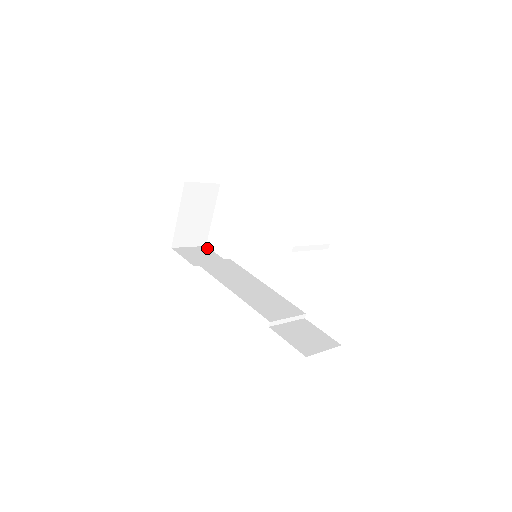
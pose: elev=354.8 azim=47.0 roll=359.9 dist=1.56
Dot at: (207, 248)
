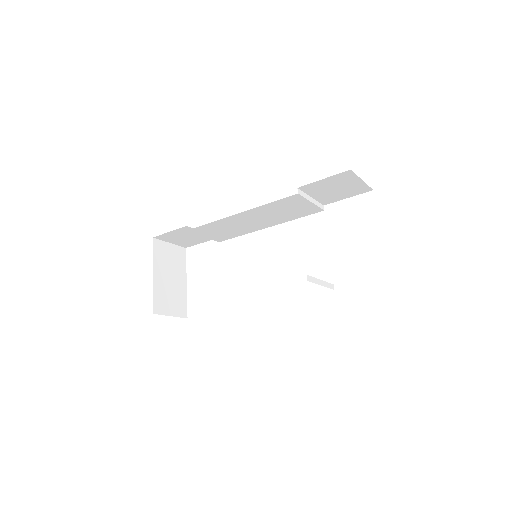
Dot at: occluded
